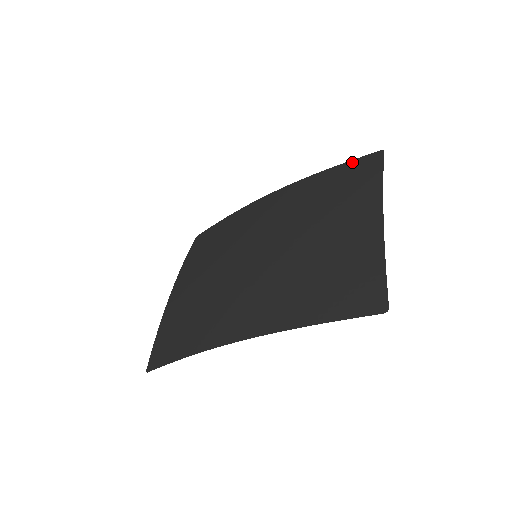
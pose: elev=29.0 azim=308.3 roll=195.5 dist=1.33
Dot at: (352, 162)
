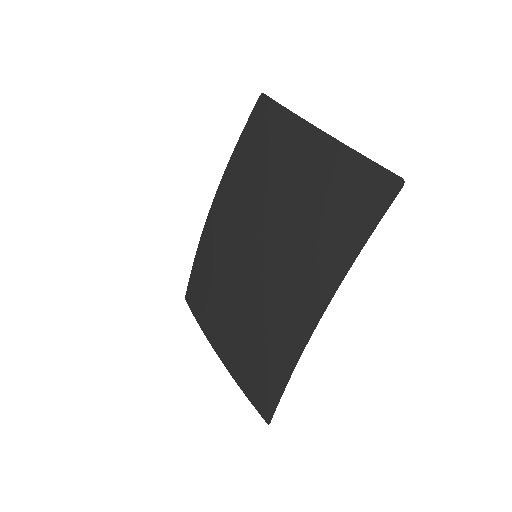
Dot at: (248, 124)
